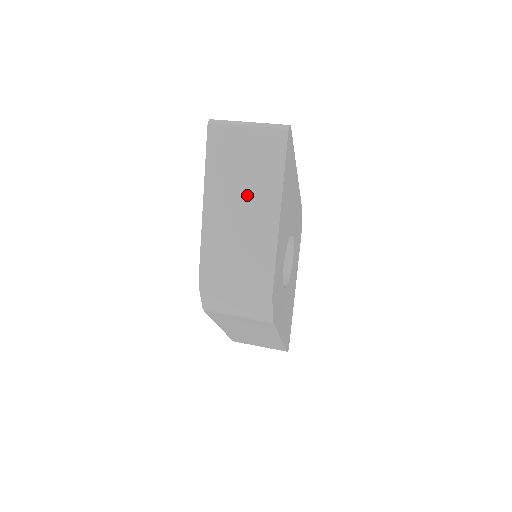
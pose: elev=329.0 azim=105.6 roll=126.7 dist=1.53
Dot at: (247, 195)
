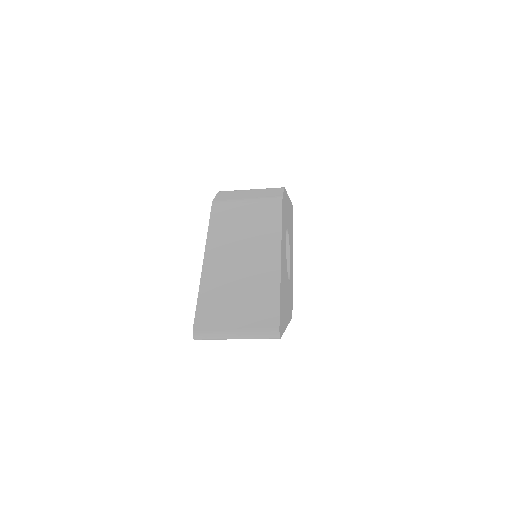
Dot at: occluded
